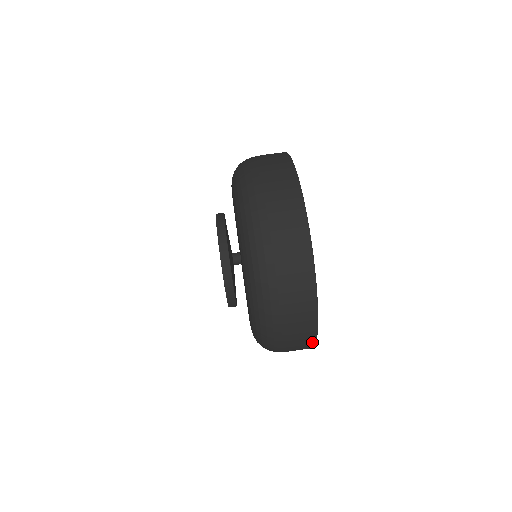
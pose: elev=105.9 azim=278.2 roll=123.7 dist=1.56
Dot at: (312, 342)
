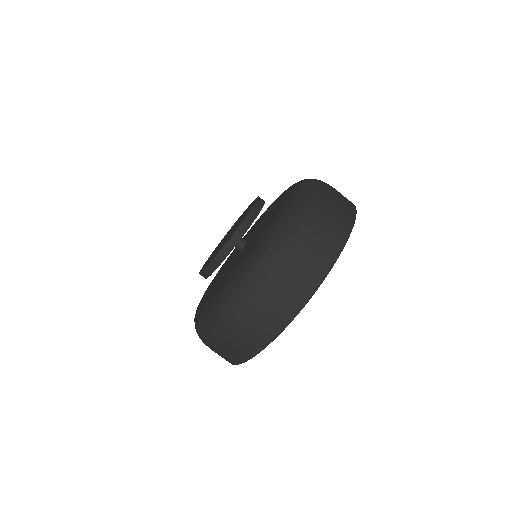
Dot at: (240, 360)
